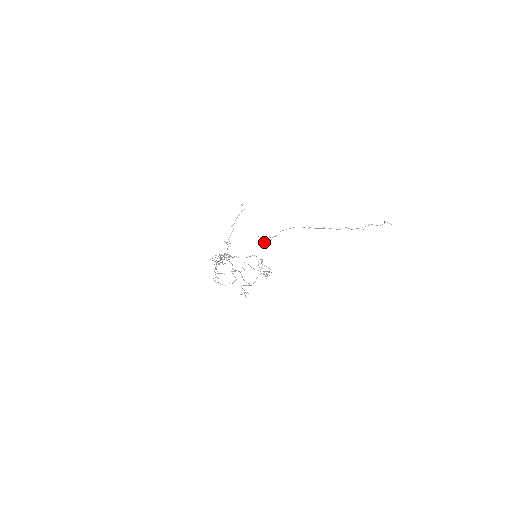
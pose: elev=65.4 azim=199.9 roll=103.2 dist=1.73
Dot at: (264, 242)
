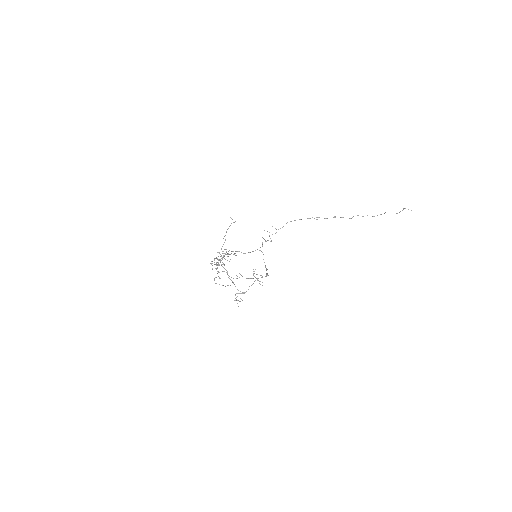
Dot at: (269, 235)
